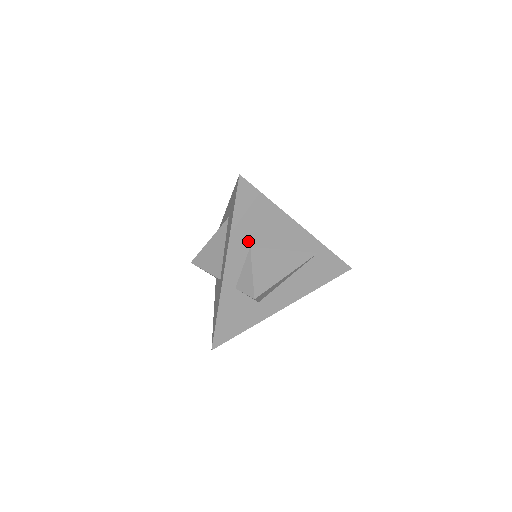
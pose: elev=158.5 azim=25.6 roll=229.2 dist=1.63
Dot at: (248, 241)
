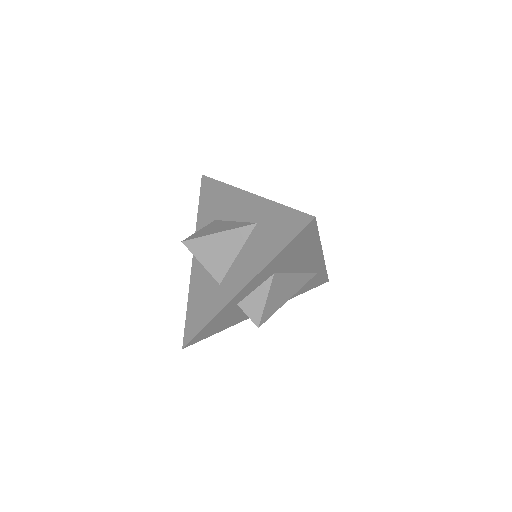
Dot at: (276, 269)
